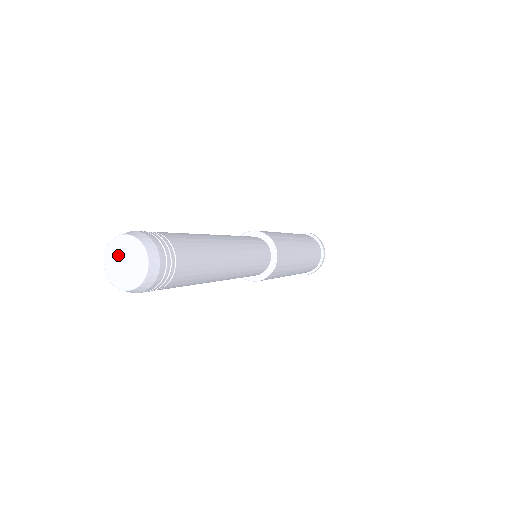
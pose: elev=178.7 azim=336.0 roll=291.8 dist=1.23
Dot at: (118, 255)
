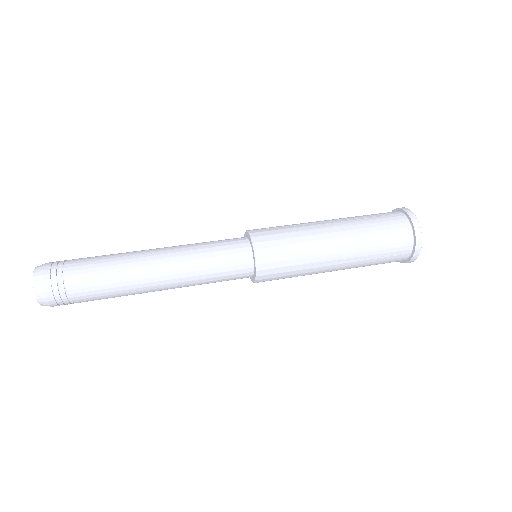
Dot at: occluded
